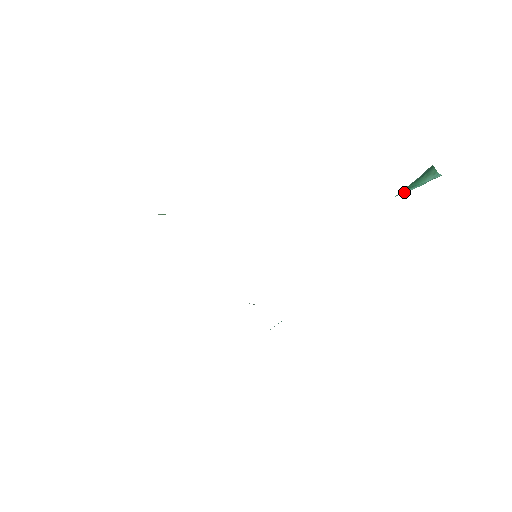
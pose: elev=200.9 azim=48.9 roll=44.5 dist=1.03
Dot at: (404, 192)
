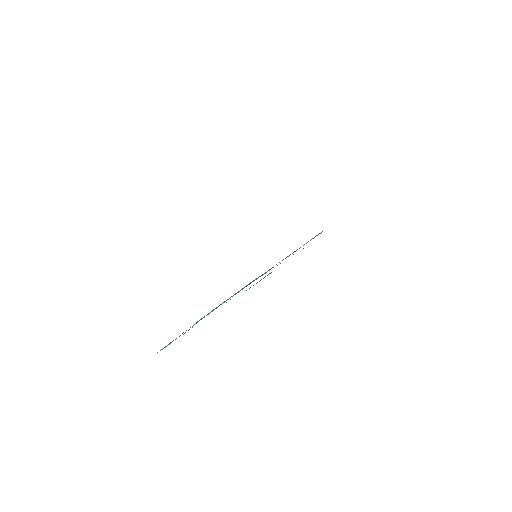
Dot at: occluded
